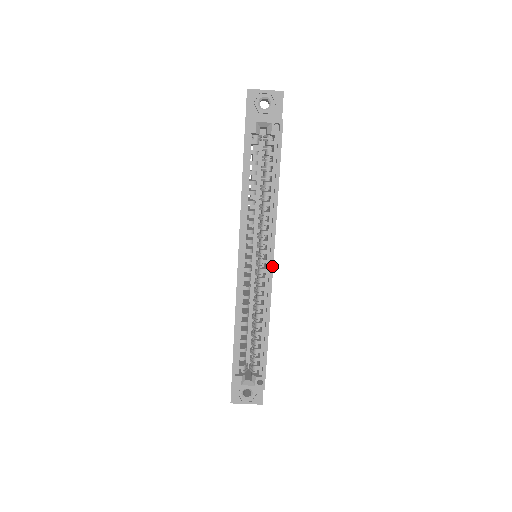
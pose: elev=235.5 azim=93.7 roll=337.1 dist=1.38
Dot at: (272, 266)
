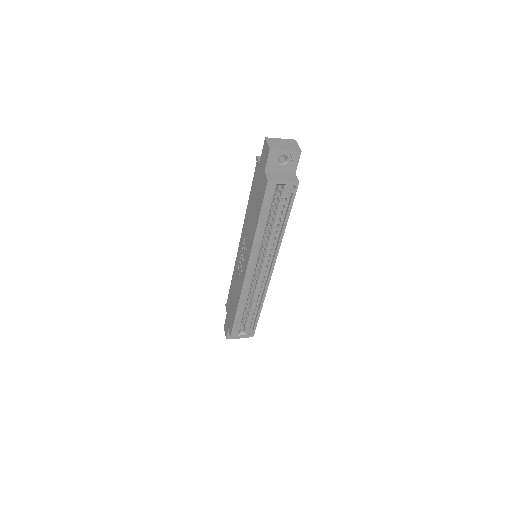
Dot at: (271, 273)
